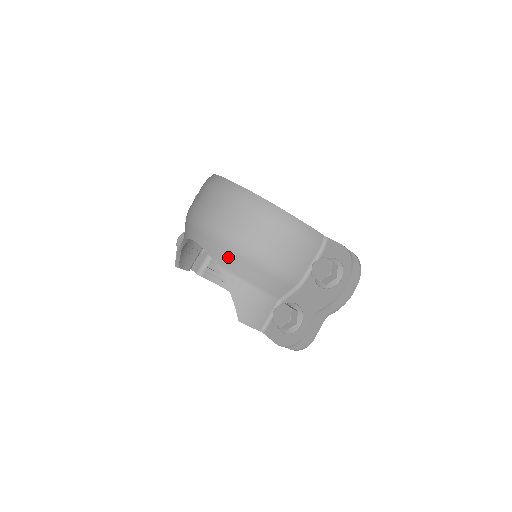
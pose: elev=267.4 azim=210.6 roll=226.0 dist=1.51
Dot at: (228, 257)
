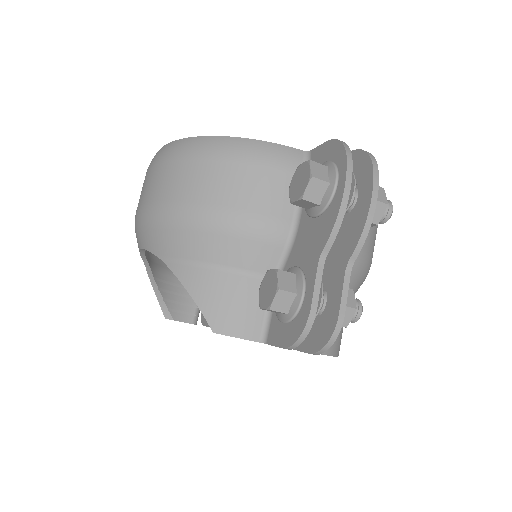
Dot at: (168, 238)
